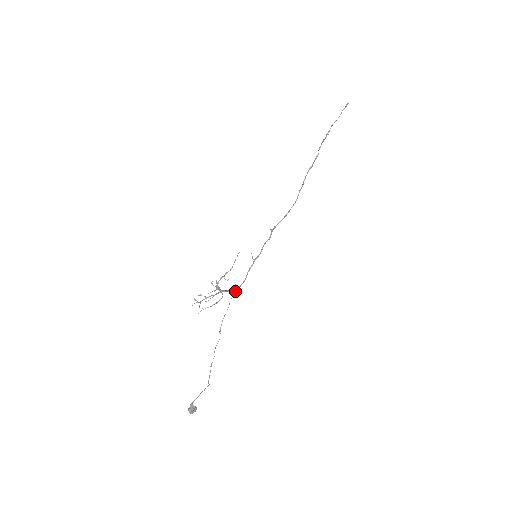
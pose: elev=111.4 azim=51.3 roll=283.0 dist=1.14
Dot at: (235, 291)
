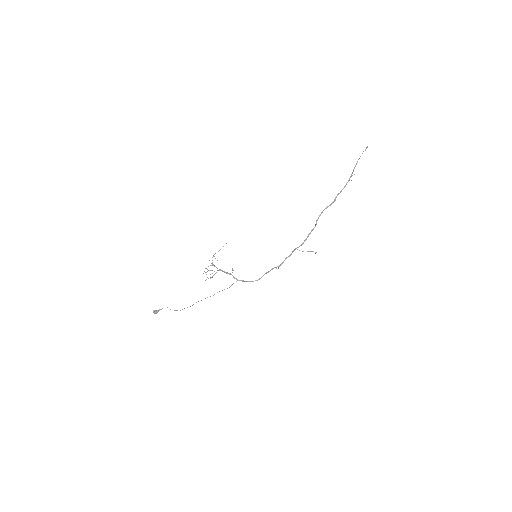
Dot at: occluded
